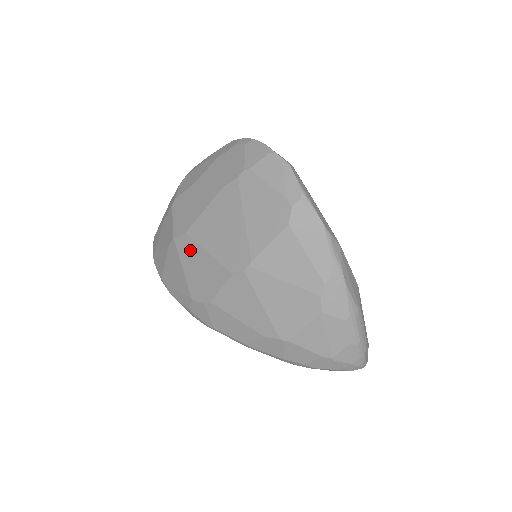
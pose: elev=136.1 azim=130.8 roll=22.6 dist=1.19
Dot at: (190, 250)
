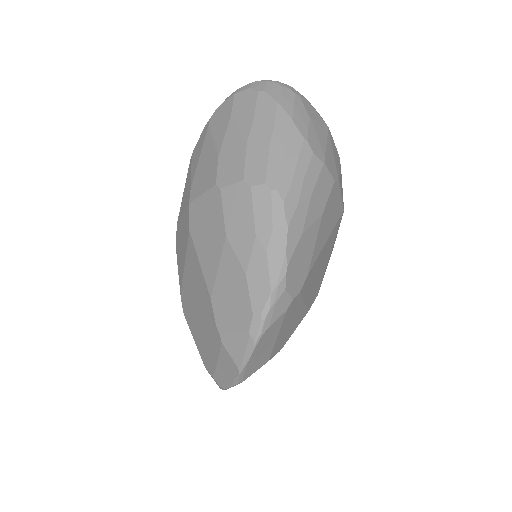
Dot at: (185, 234)
